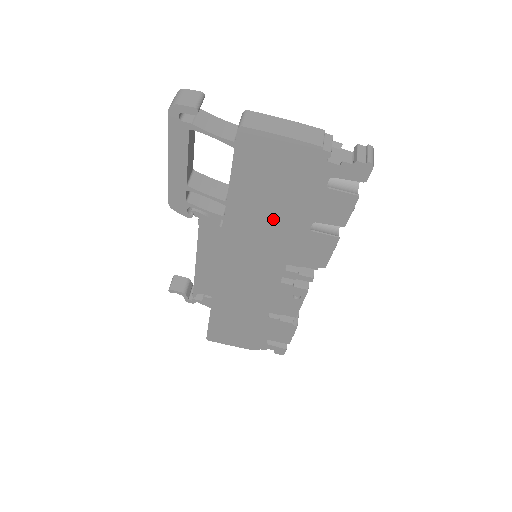
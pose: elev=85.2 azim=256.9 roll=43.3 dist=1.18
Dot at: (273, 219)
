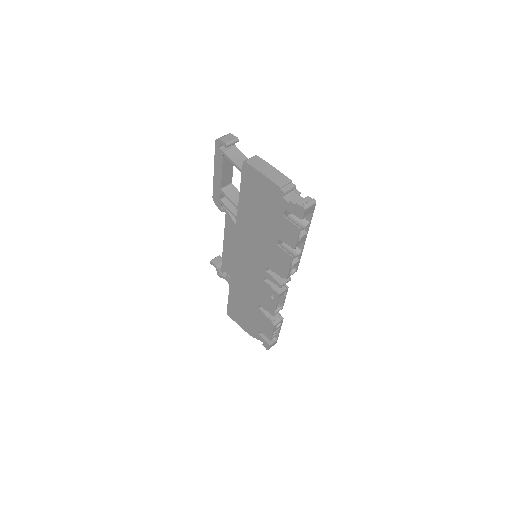
Dot at: (259, 229)
